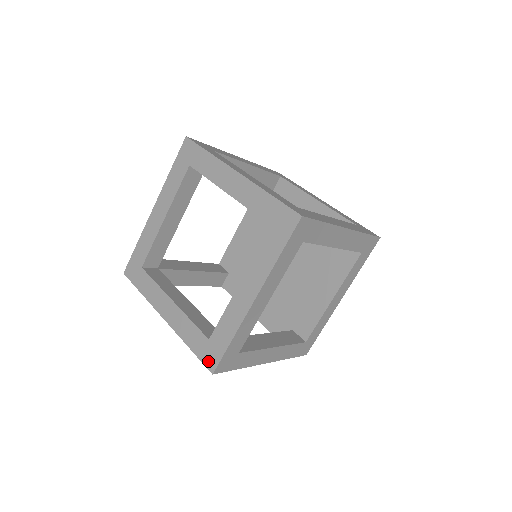
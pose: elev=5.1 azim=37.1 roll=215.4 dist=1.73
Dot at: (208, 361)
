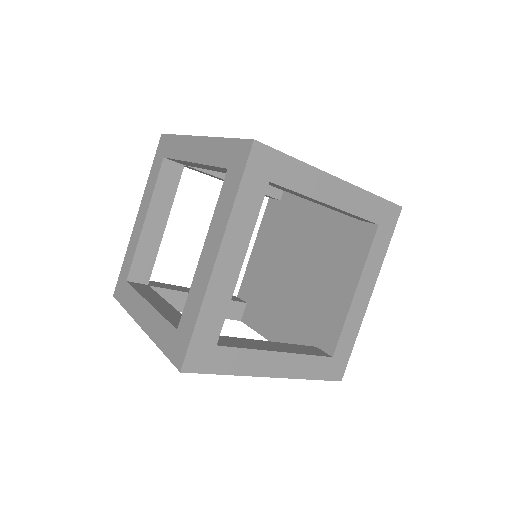
Dot at: (176, 357)
